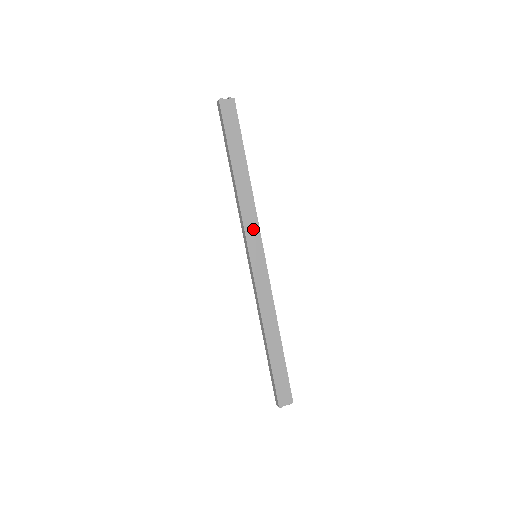
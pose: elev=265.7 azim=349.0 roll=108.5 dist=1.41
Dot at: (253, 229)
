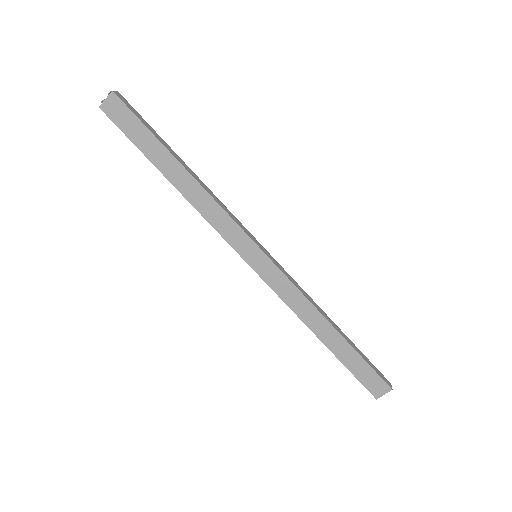
Dot at: (232, 231)
